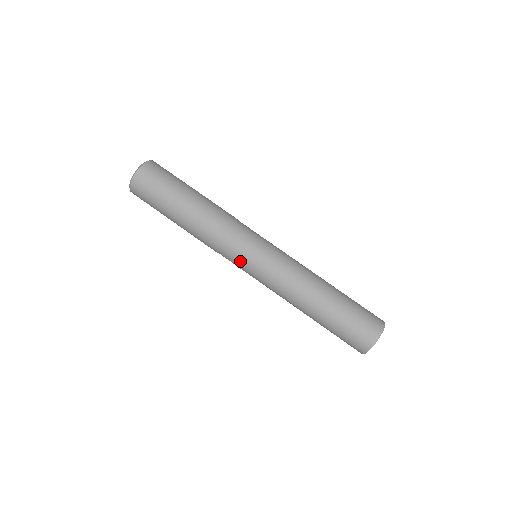
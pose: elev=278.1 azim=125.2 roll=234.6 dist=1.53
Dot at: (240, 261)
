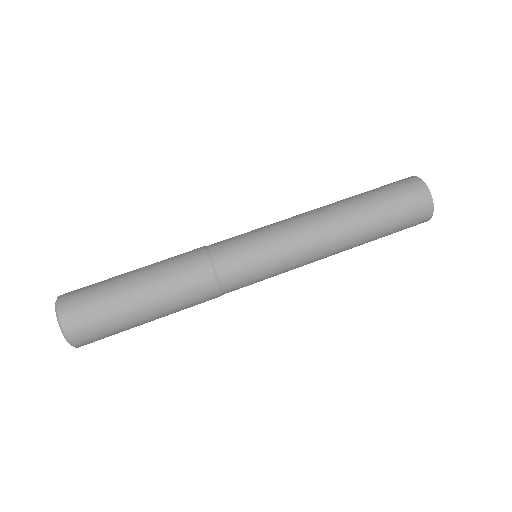
Dot at: occluded
